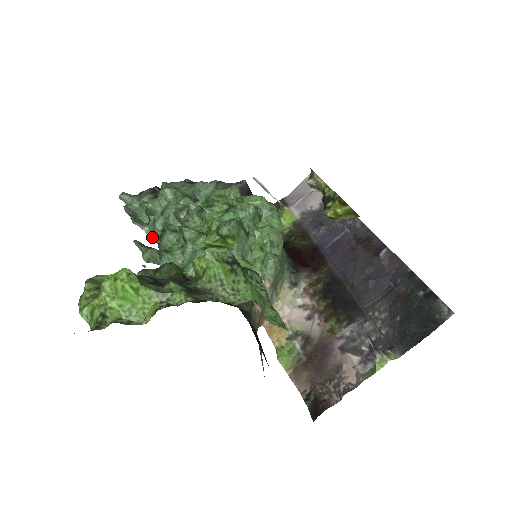
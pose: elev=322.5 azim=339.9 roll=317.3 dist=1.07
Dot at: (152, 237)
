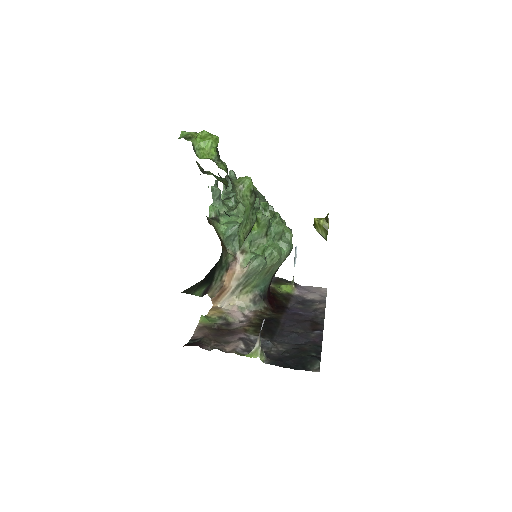
Dot at: (223, 196)
